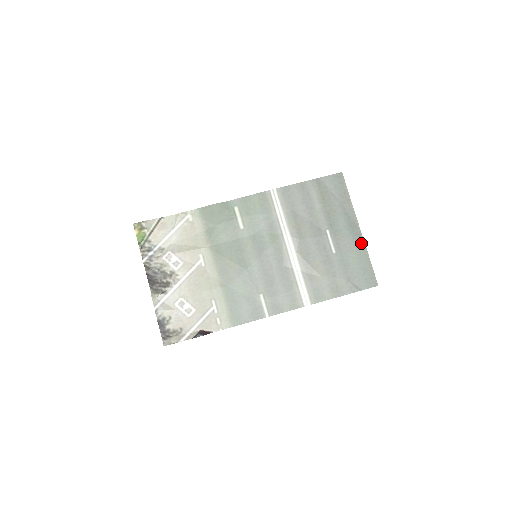
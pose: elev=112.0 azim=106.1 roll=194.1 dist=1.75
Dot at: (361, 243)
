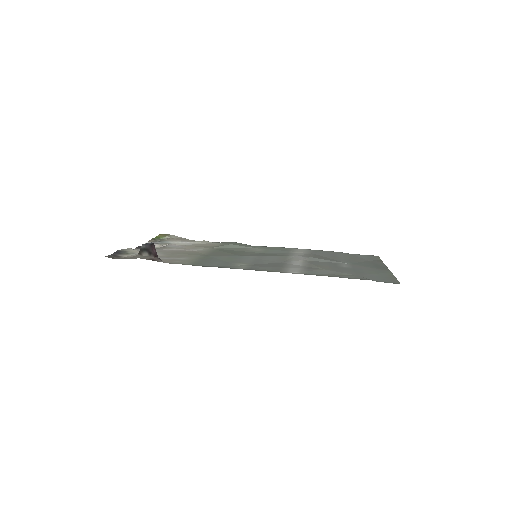
Dot at: (386, 271)
